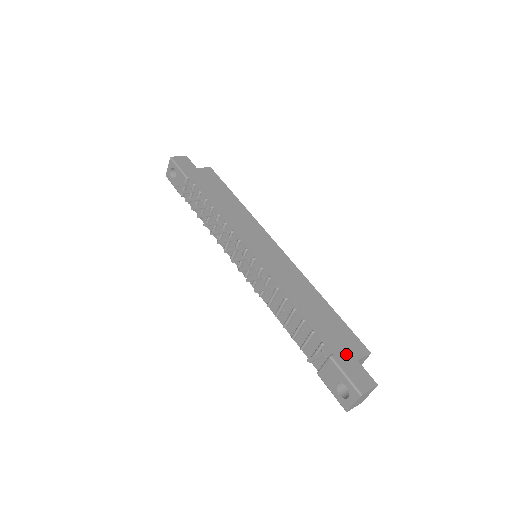
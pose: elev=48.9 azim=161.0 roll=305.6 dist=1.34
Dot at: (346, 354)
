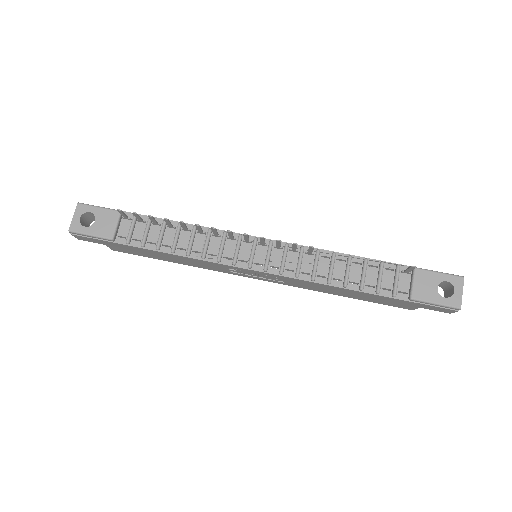
Dot at: occluded
